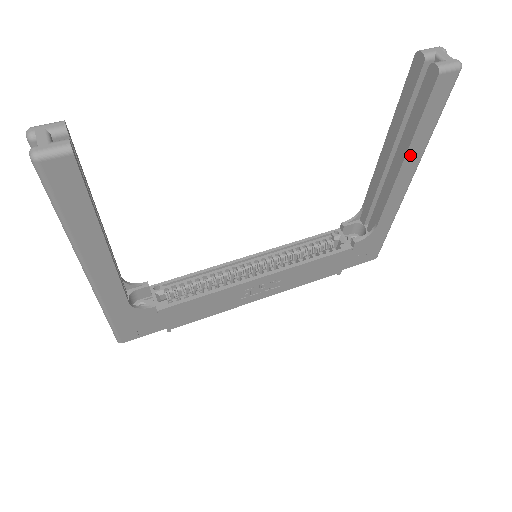
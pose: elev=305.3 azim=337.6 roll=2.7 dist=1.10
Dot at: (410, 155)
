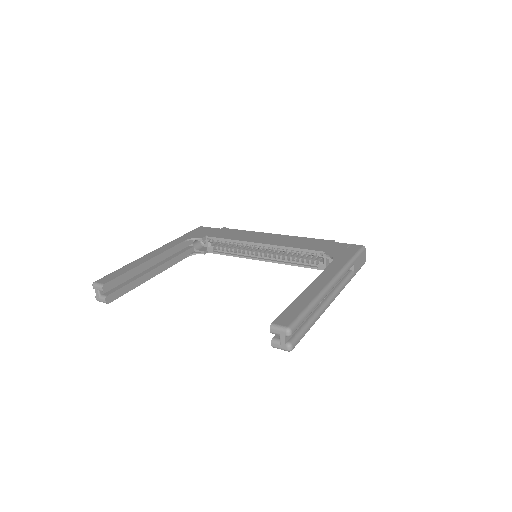
Dot at: occluded
